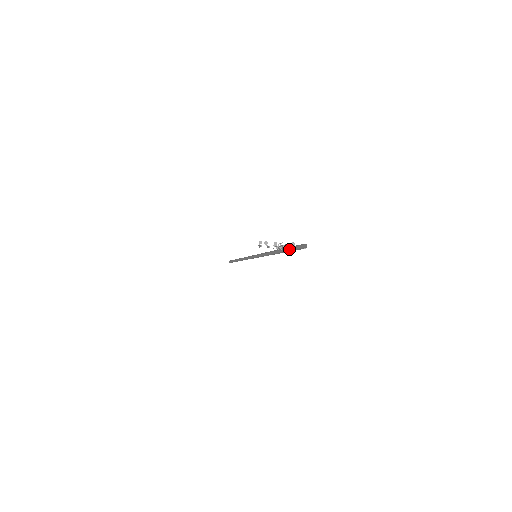
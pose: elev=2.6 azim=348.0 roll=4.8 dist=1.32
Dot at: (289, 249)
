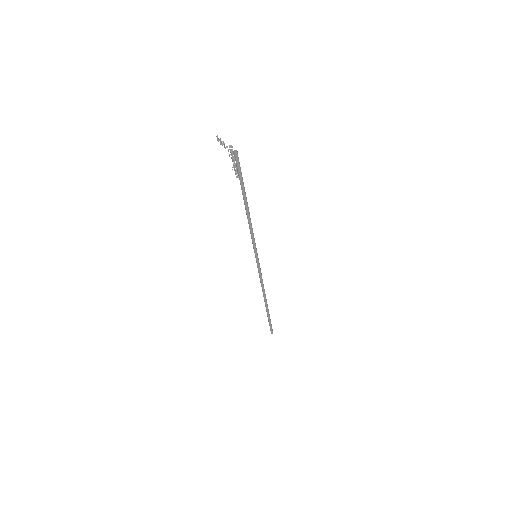
Dot at: (240, 177)
